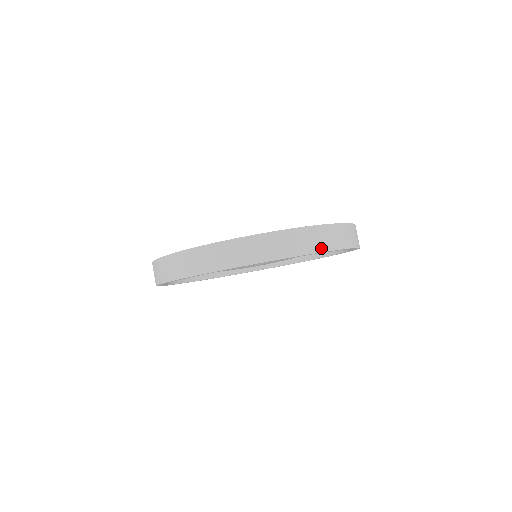
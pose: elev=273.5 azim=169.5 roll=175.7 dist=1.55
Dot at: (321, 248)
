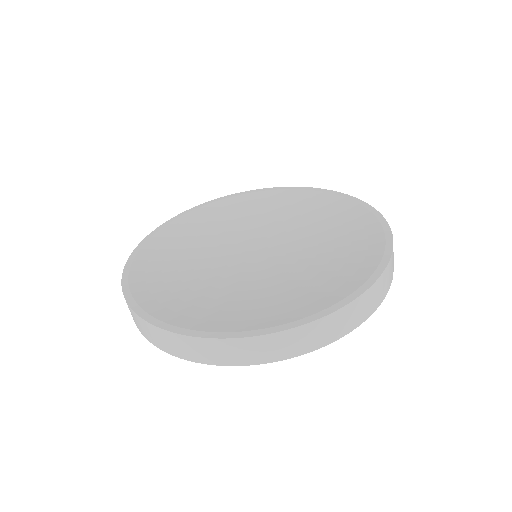
Dot at: (369, 312)
